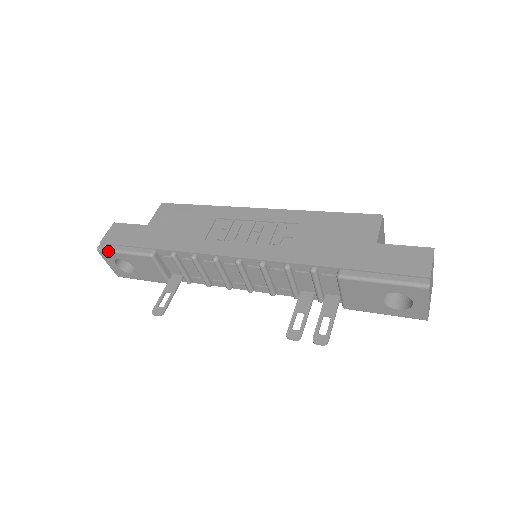
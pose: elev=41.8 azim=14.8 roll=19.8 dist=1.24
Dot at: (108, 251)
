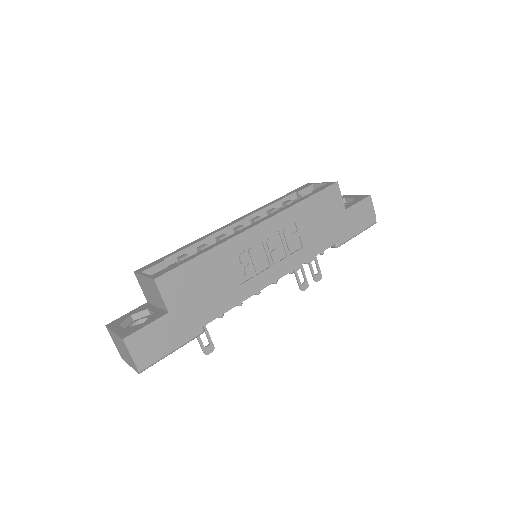
Dot at: occluded
